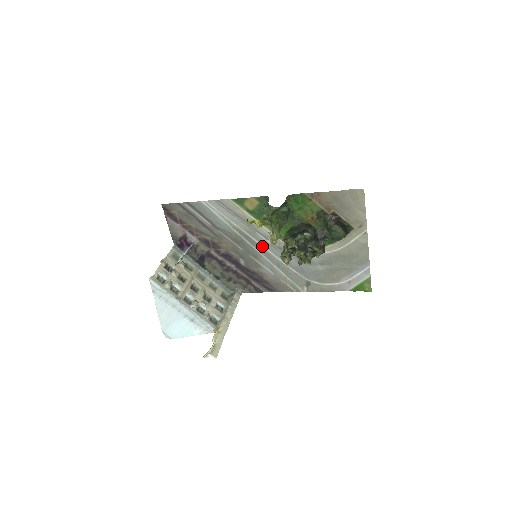
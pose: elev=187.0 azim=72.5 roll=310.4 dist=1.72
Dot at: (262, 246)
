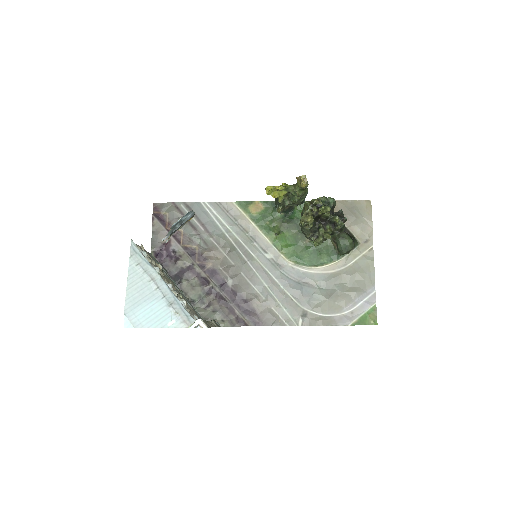
Dot at: (258, 261)
